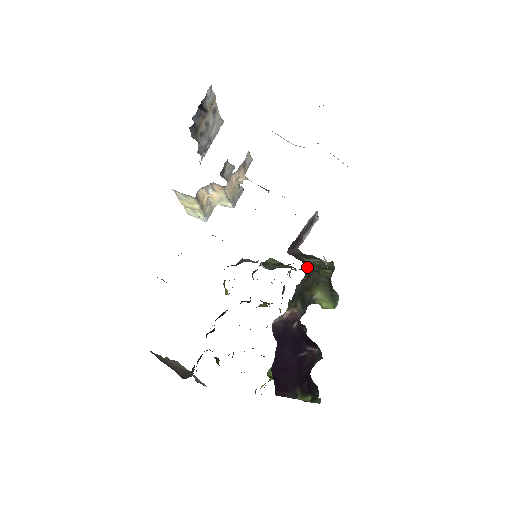
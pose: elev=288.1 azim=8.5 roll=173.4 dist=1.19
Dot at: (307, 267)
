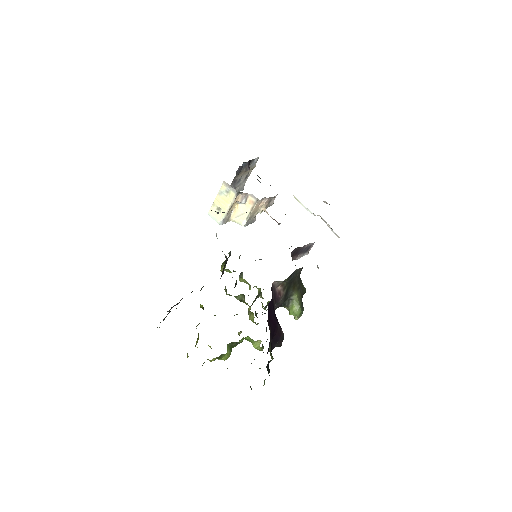
Dot at: occluded
